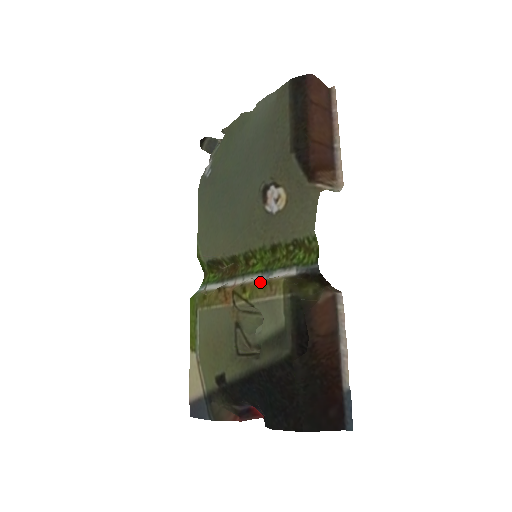
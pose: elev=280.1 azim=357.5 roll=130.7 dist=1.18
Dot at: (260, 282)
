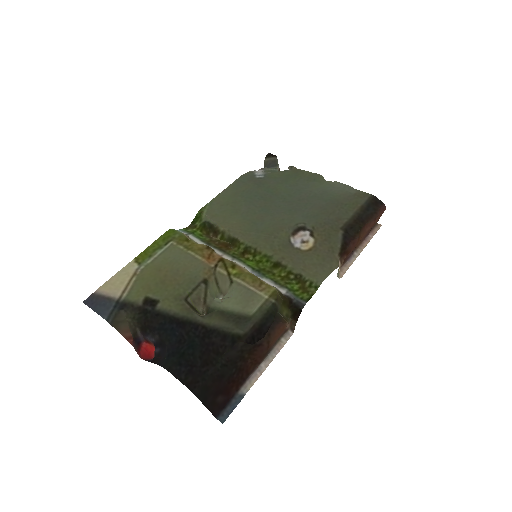
Dot at: (252, 274)
